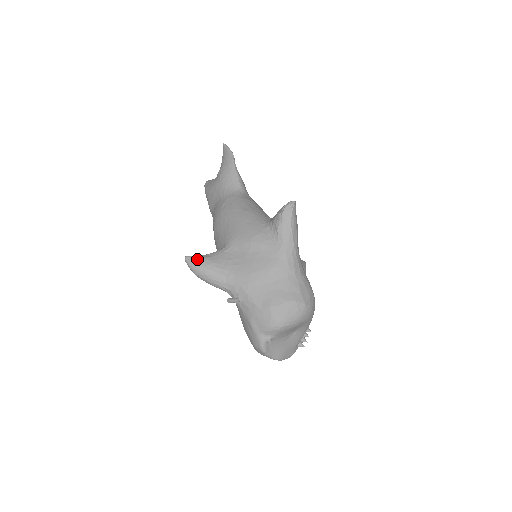
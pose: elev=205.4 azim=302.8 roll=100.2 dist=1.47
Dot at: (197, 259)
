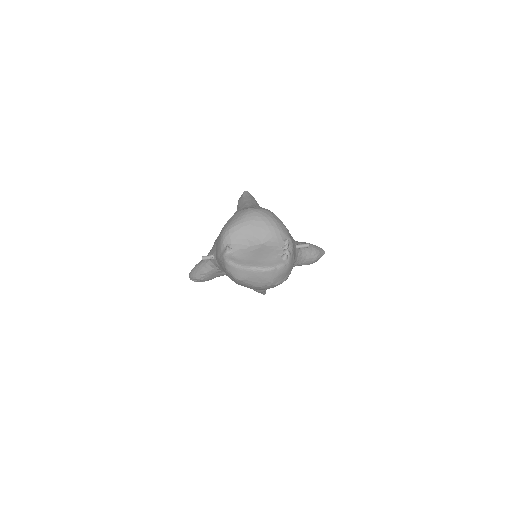
Dot at: occluded
